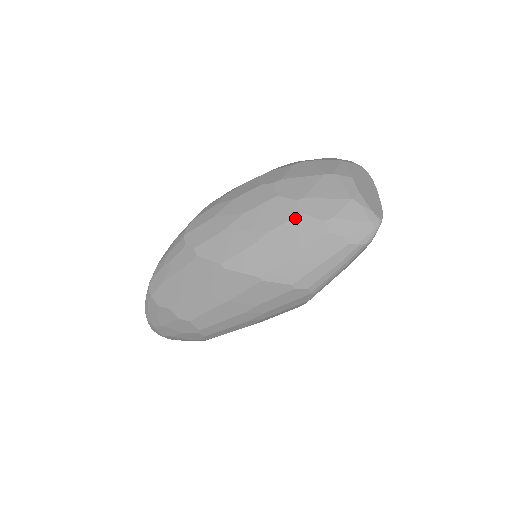
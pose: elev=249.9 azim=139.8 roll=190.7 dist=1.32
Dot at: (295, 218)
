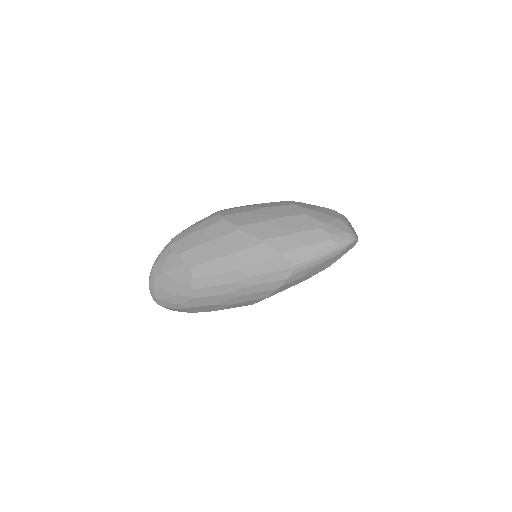
Dot at: (301, 215)
